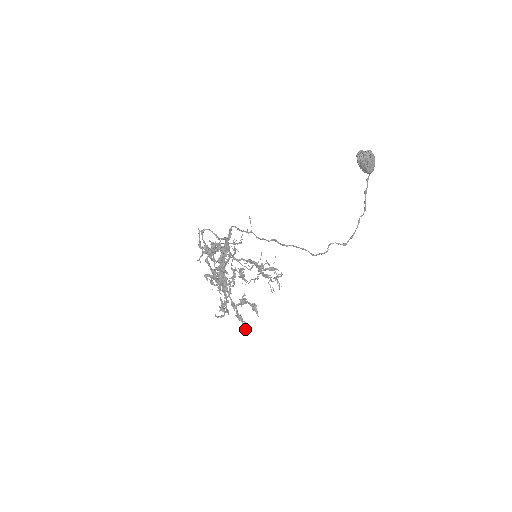
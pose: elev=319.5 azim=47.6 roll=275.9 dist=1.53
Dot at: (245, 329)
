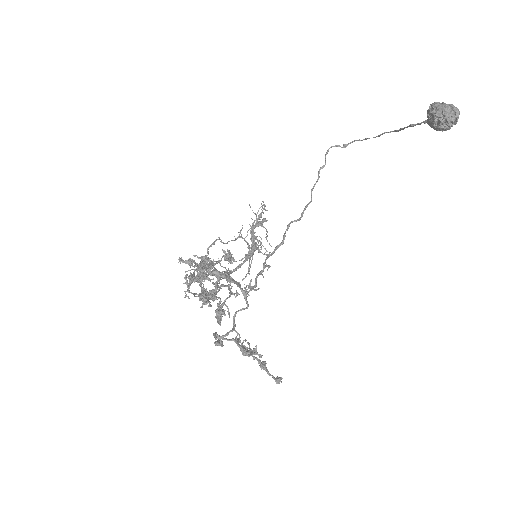
Dot at: occluded
